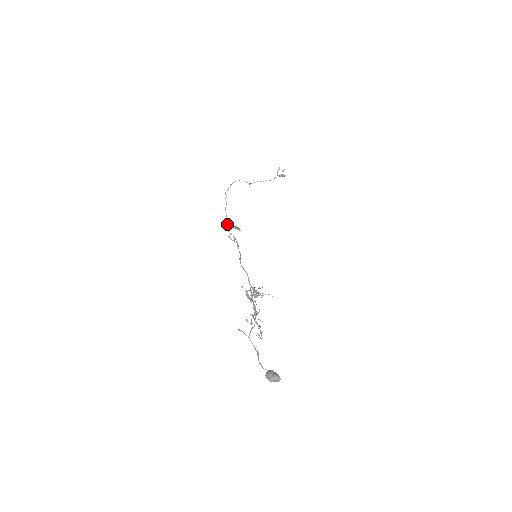
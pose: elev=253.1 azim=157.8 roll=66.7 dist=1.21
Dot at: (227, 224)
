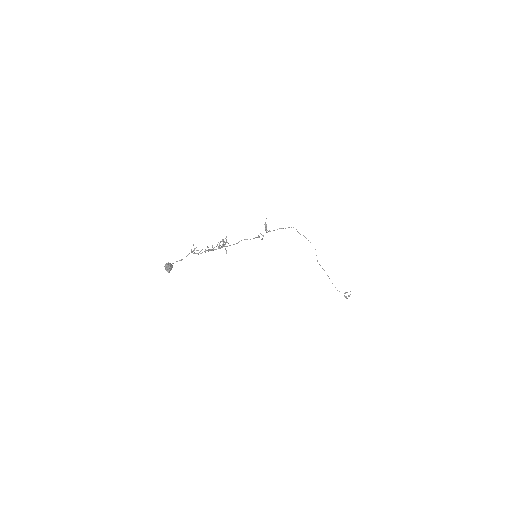
Dot at: (269, 231)
